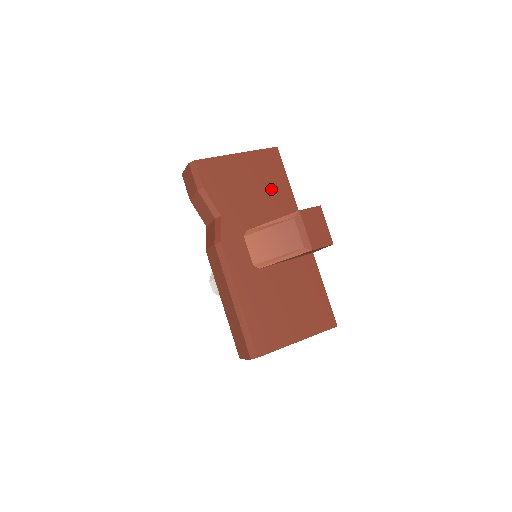
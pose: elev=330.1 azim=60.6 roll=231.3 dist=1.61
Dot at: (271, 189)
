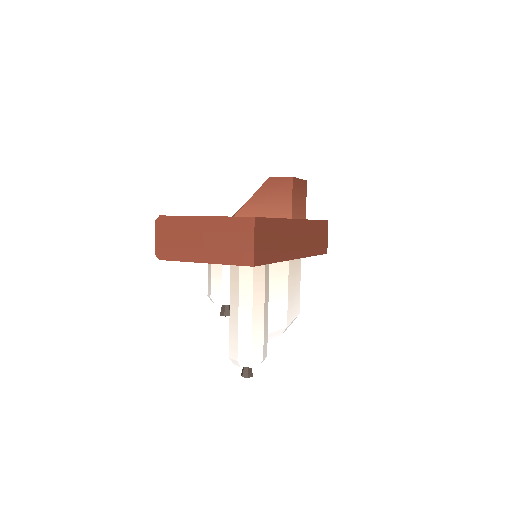
Dot at: occluded
